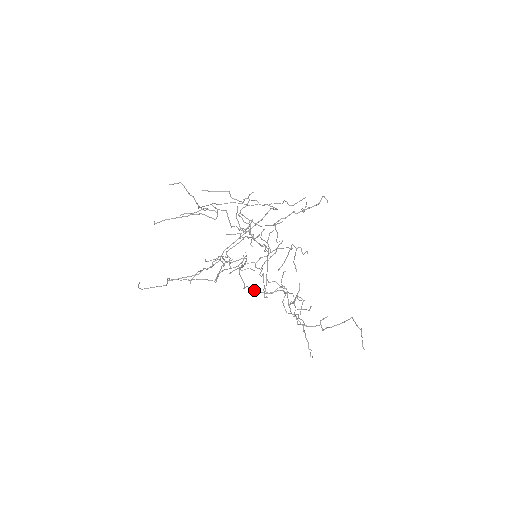
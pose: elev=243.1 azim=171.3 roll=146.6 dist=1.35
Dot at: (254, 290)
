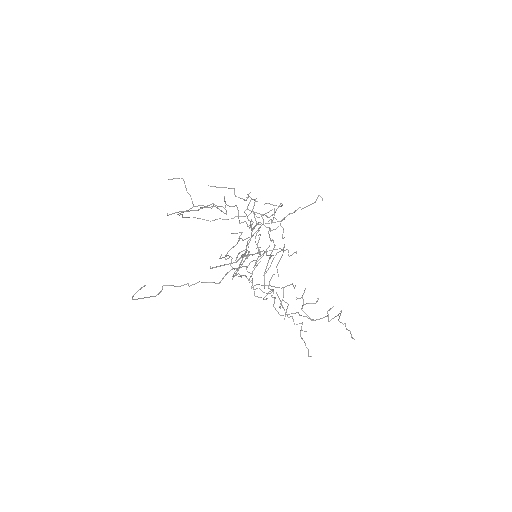
Dot at: (269, 285)
